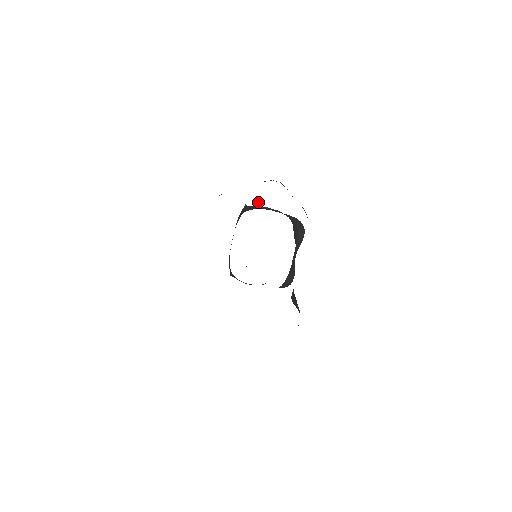
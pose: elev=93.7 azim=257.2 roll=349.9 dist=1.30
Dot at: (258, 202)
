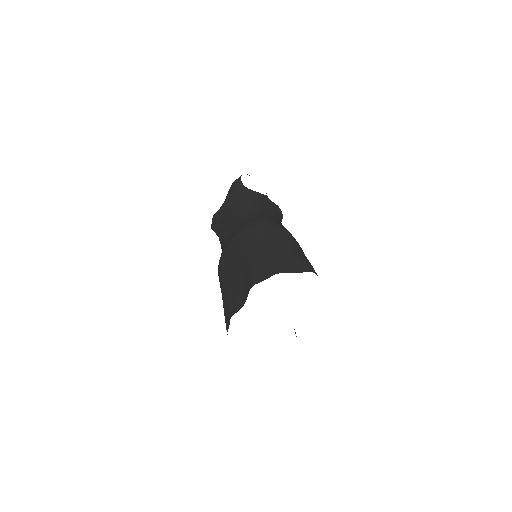
Dot at: occluded
